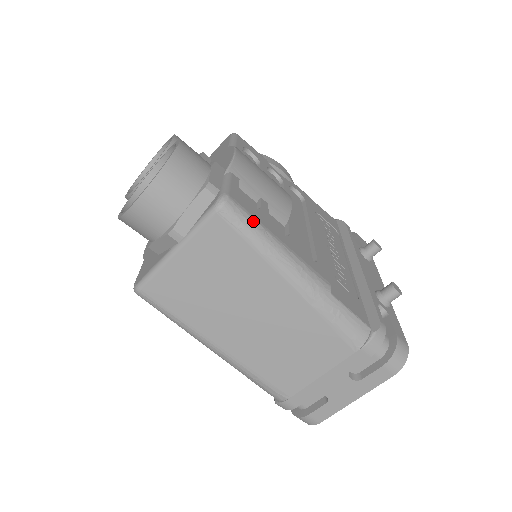
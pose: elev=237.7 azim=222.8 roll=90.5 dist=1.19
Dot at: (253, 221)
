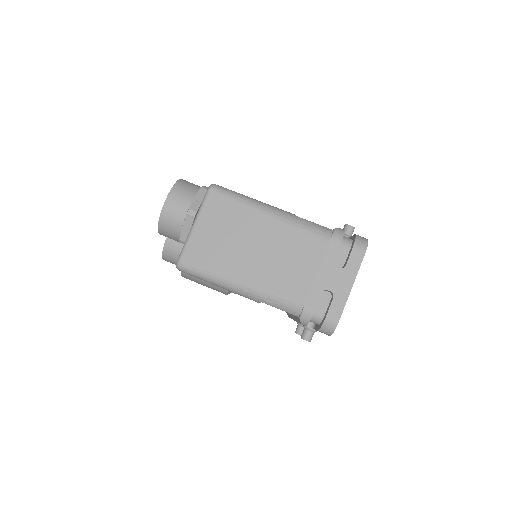
Dot at: (233, 191)
